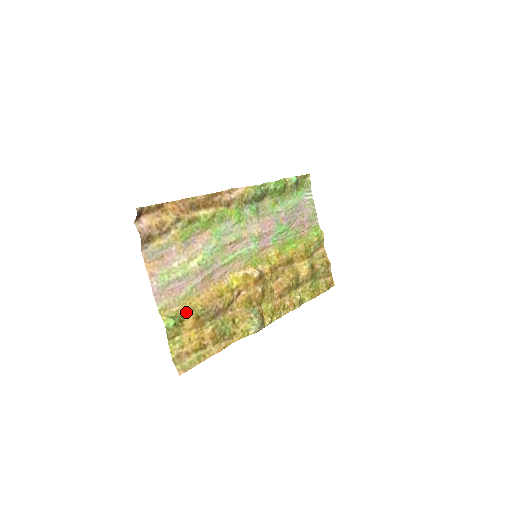
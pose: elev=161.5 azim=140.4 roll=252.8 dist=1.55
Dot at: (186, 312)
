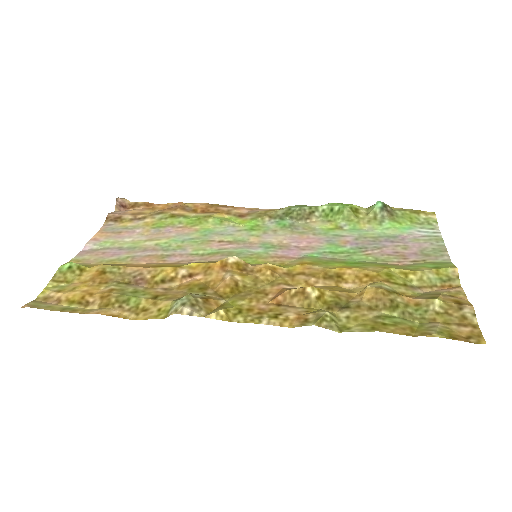
Dot at: (96, 267)
